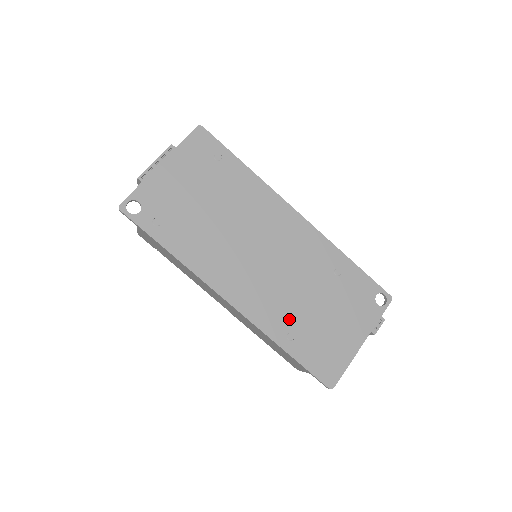
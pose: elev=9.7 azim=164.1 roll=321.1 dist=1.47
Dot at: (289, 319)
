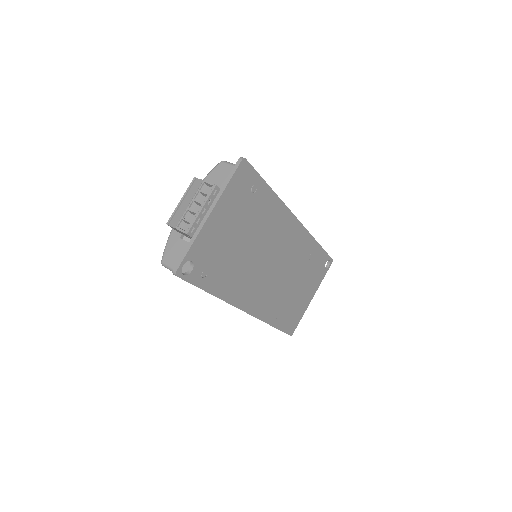
Dot at: (279, 305)
